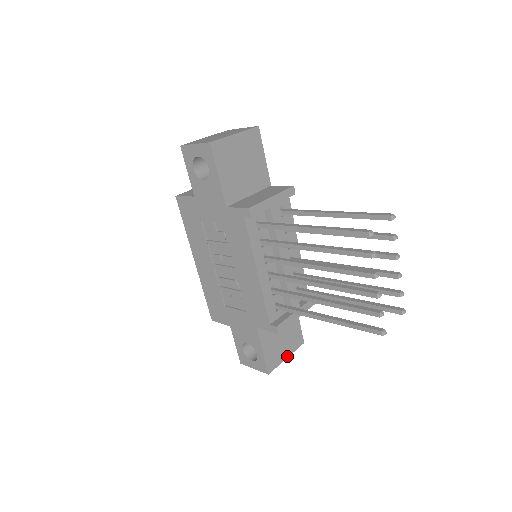
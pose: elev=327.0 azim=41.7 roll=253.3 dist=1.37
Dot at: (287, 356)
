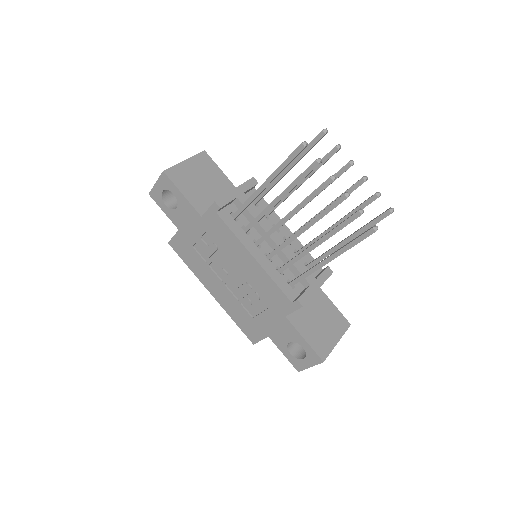
Dot at: (337, 341)
